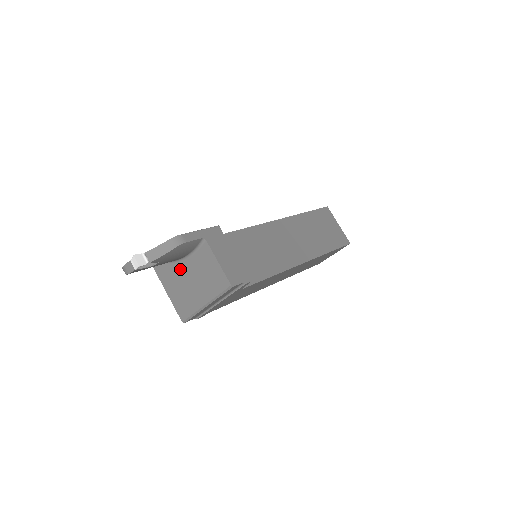
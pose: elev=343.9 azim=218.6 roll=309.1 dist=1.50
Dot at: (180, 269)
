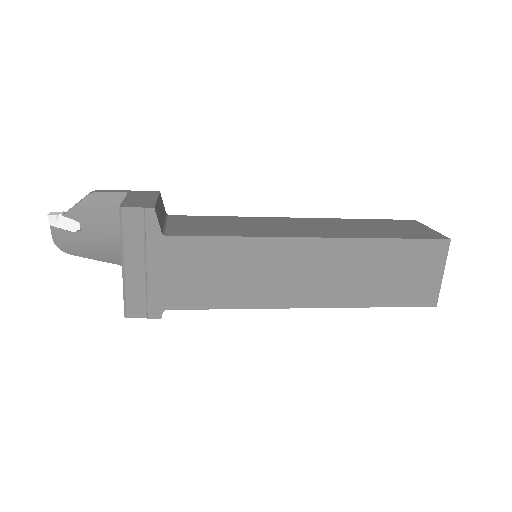
Dot at: occluded
